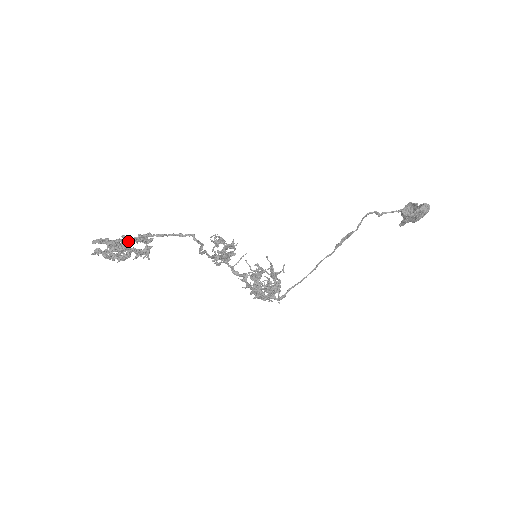
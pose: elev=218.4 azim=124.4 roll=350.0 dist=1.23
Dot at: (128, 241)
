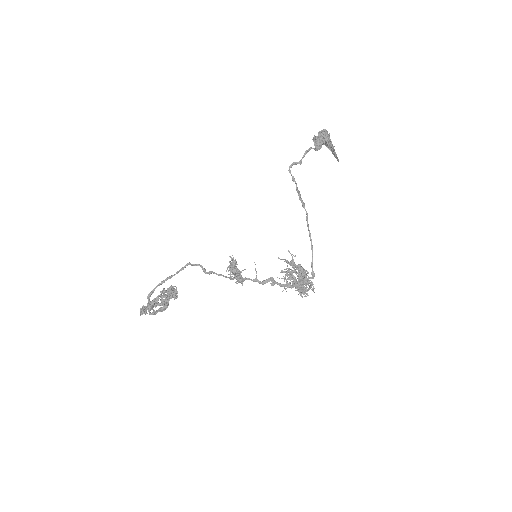
Dot at: (153, 292)
